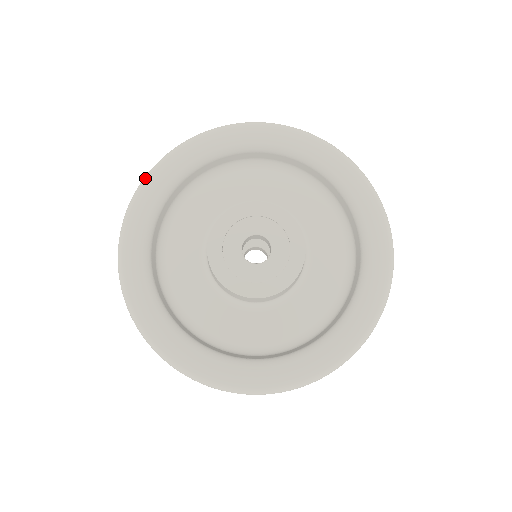
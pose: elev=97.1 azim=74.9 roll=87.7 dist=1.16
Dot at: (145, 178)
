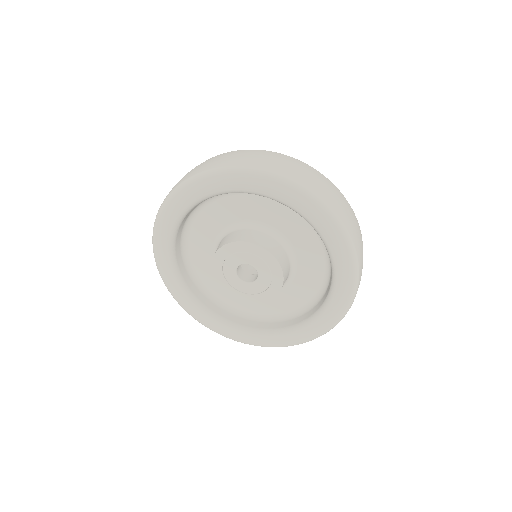
Dot at: (200, 176)
